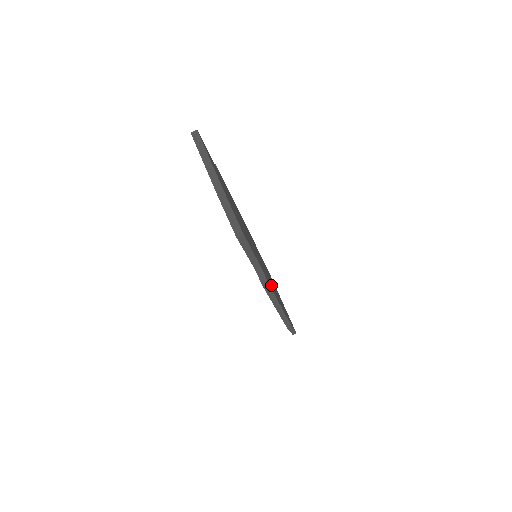
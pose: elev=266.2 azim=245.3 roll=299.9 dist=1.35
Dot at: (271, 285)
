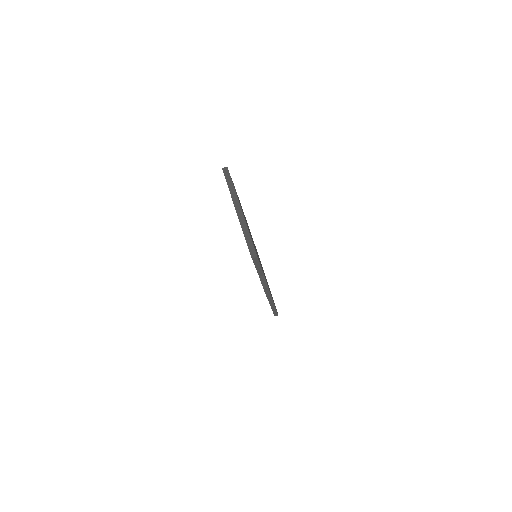
Dot at: occluded
